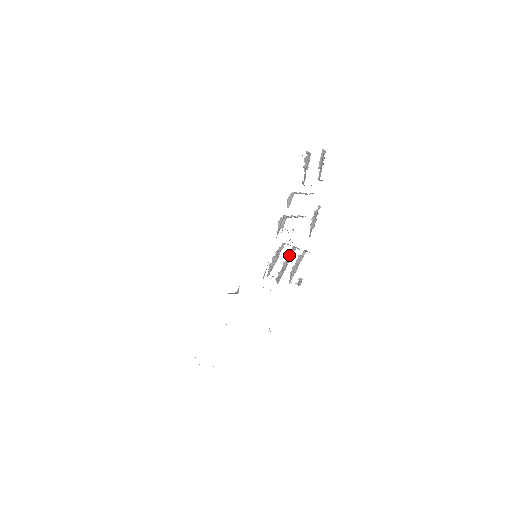
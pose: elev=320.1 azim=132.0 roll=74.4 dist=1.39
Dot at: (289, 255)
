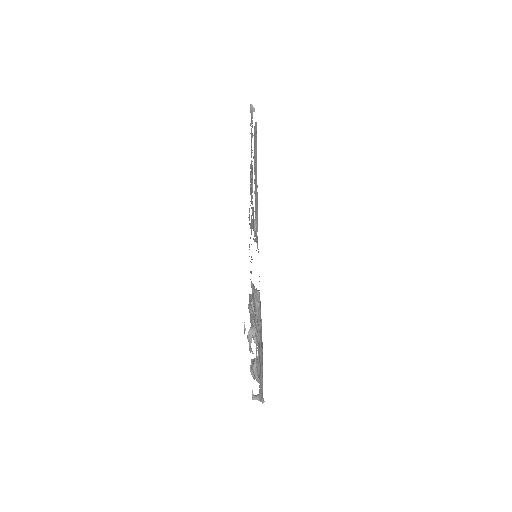
Dot at: occluded
